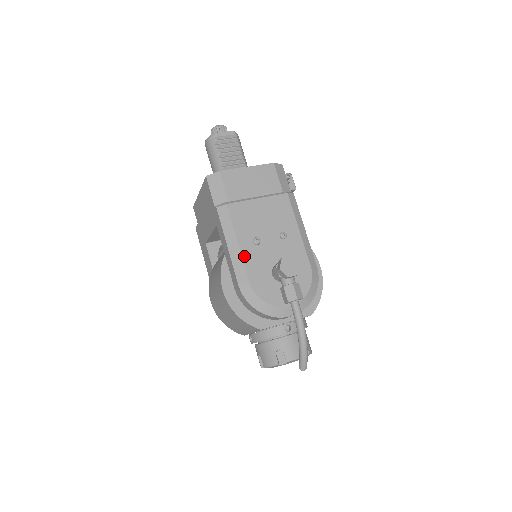
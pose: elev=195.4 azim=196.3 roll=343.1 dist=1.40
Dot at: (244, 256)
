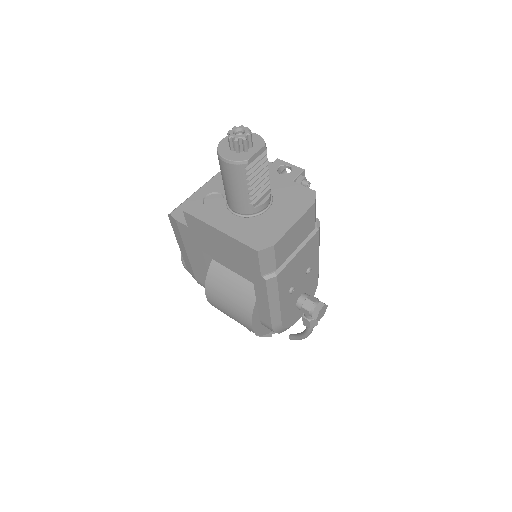
Dot at: (282, 308)
